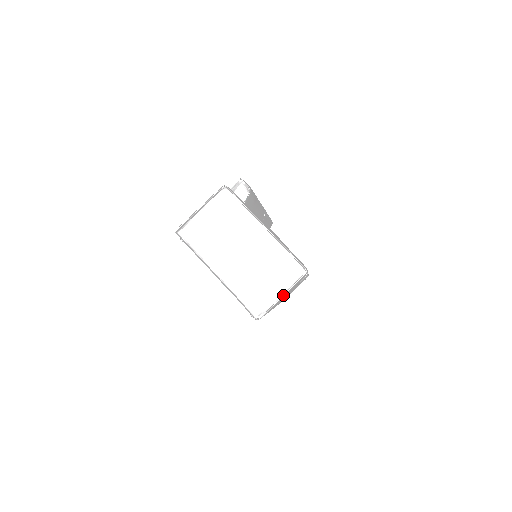
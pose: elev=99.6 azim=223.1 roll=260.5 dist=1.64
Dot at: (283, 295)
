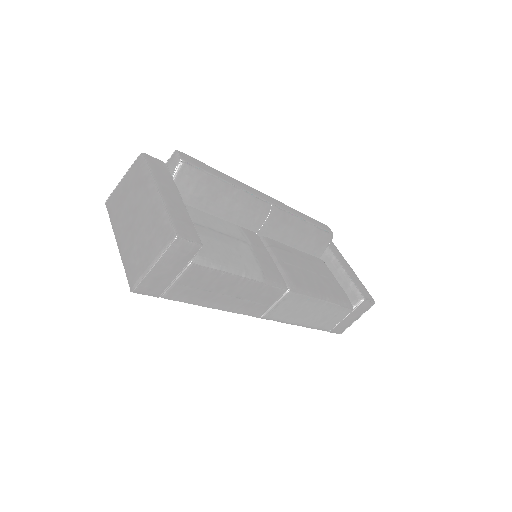
Dot at: (153, 264)
